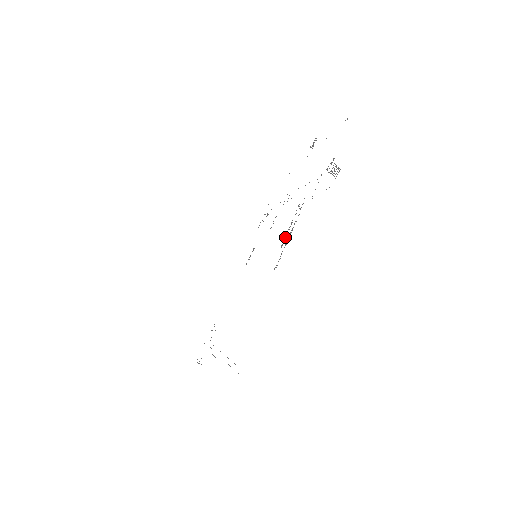
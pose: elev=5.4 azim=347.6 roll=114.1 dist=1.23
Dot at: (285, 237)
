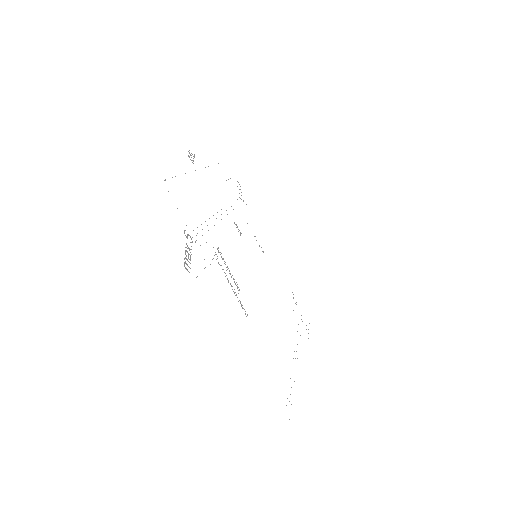
Dot at: (234, 281)
